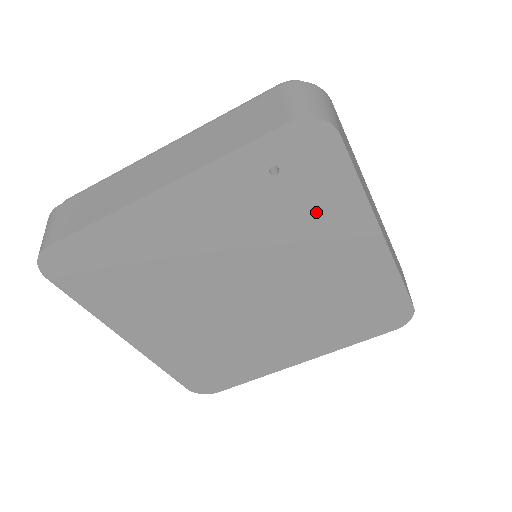
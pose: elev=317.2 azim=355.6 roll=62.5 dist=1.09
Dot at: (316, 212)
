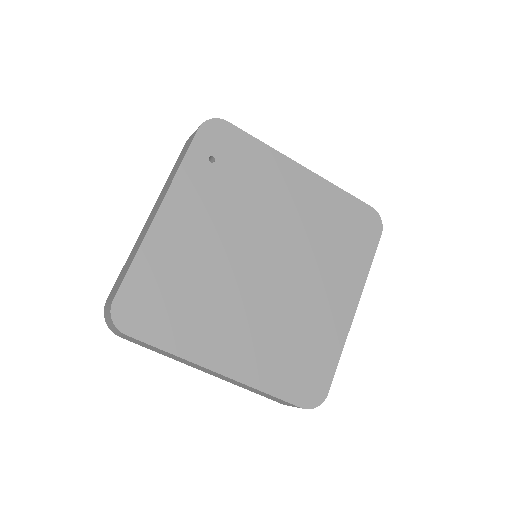
Dot at: (254, 172)
